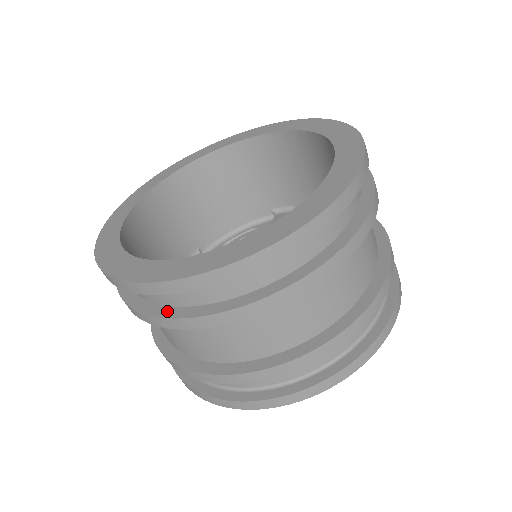
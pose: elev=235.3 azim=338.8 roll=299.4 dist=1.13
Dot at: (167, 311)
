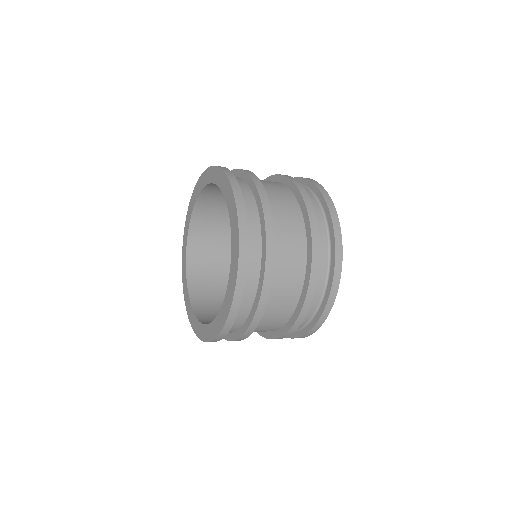
Dot at: occluded
